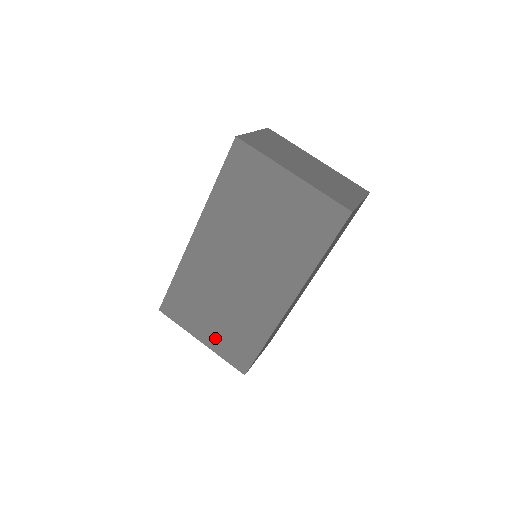
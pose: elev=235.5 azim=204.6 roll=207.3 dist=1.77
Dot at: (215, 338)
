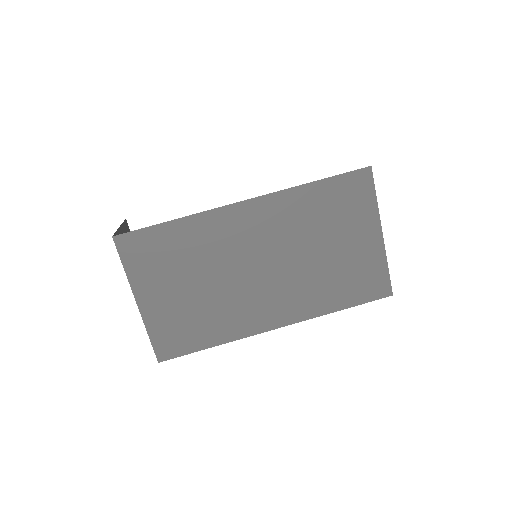
Dot at: (160, 309)
